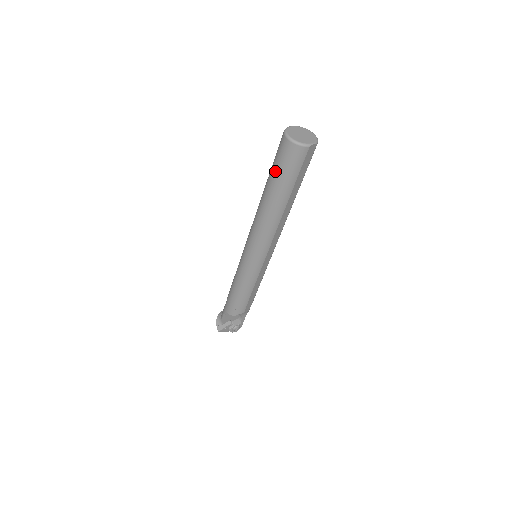
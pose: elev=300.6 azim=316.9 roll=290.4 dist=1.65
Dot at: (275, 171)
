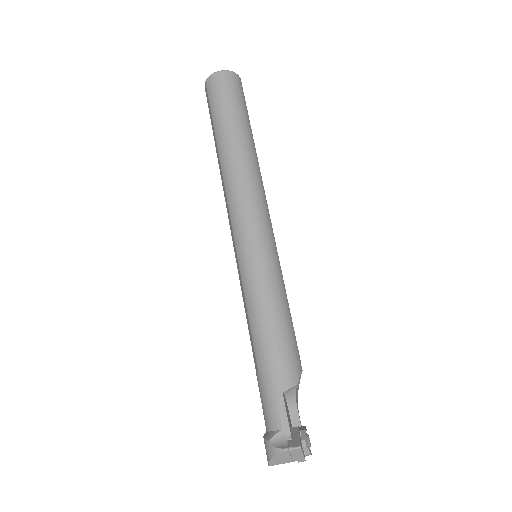
Dot at: (226, 107)
